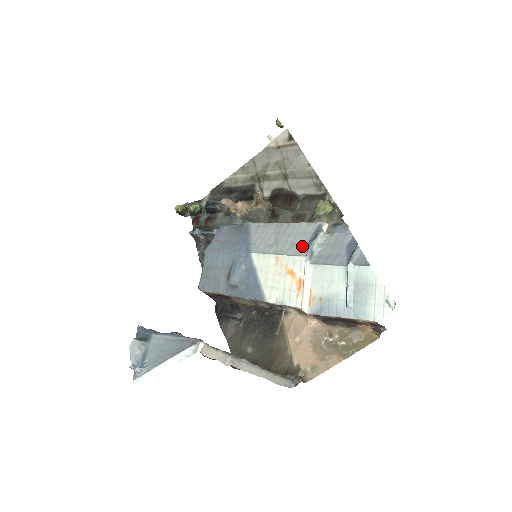
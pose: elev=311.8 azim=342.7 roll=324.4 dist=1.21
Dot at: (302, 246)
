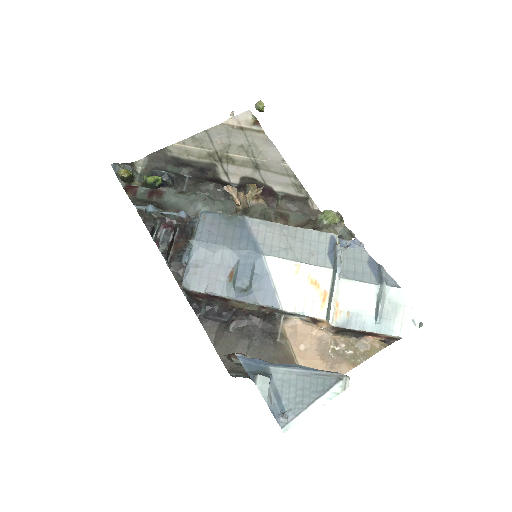
Dot at: (323, 257)
